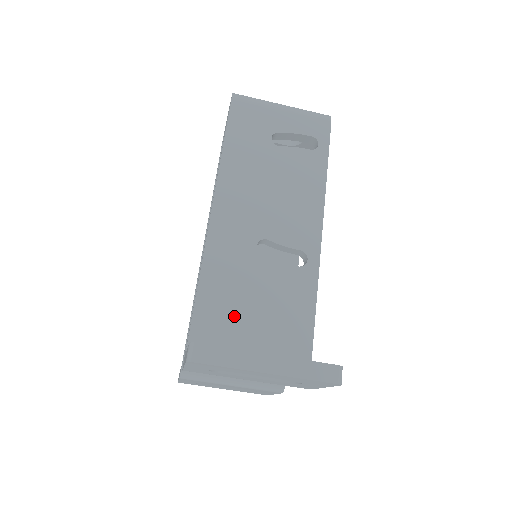
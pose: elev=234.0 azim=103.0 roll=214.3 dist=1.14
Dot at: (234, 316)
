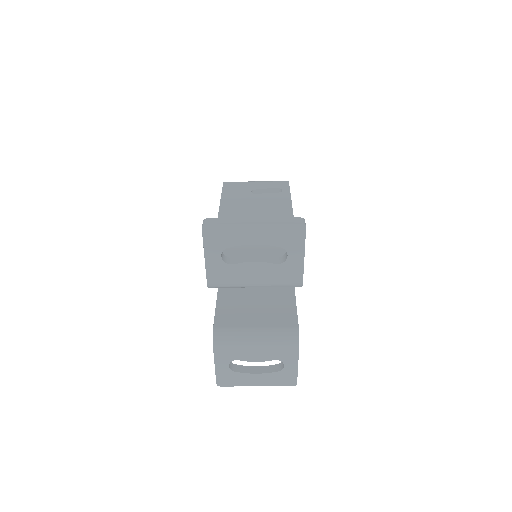
Dot at: occluded
